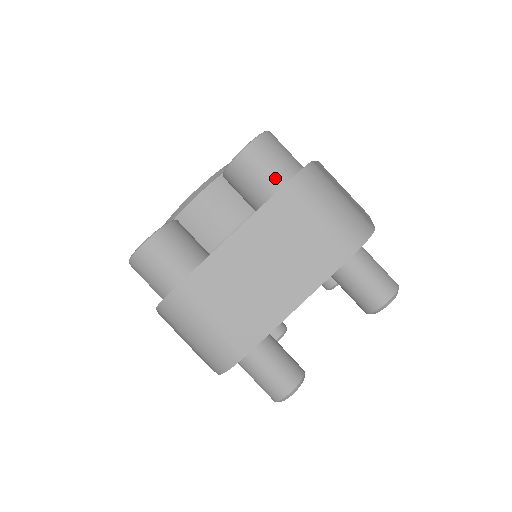
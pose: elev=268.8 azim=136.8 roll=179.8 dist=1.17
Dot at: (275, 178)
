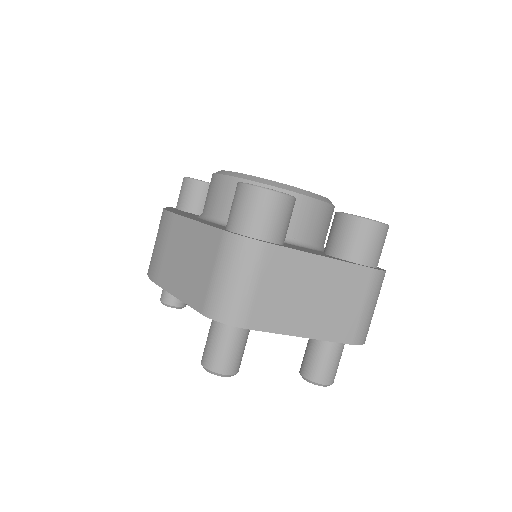
Dot at: (369, 257)
